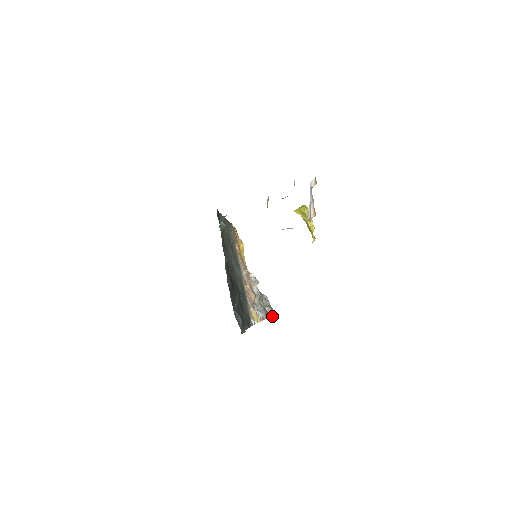
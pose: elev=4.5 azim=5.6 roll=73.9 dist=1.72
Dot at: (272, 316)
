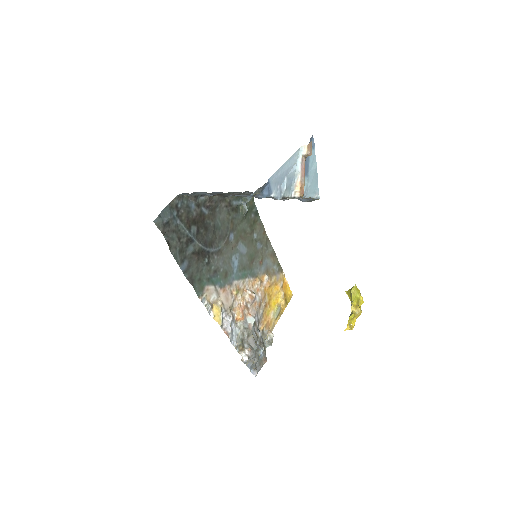
Dot at: (246, 356)
